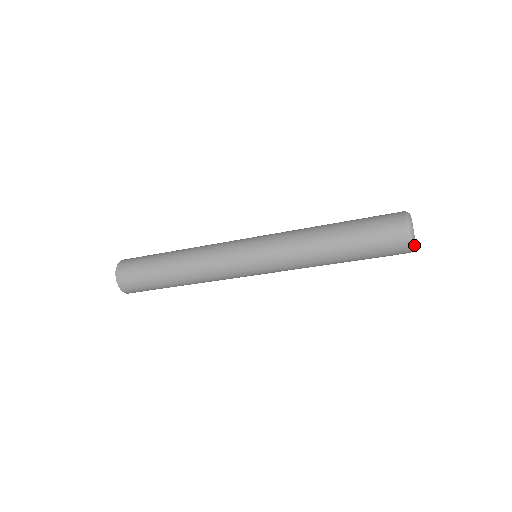
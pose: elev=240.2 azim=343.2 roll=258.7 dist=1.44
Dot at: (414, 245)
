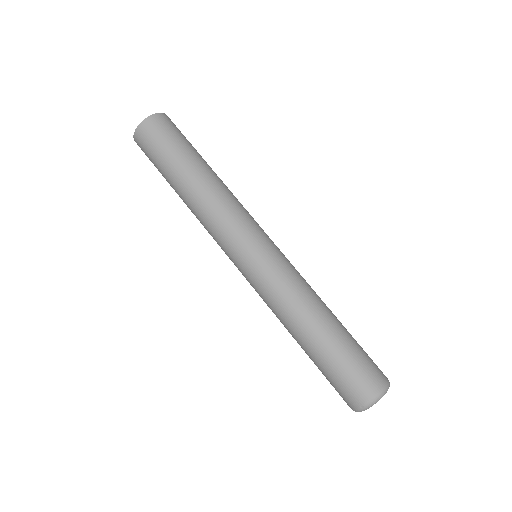
Dot at: occluded
